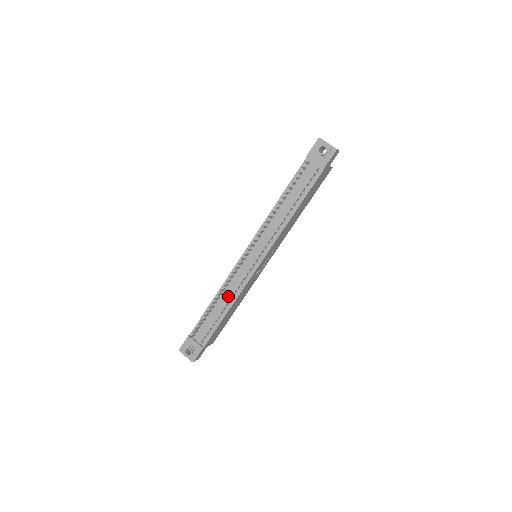
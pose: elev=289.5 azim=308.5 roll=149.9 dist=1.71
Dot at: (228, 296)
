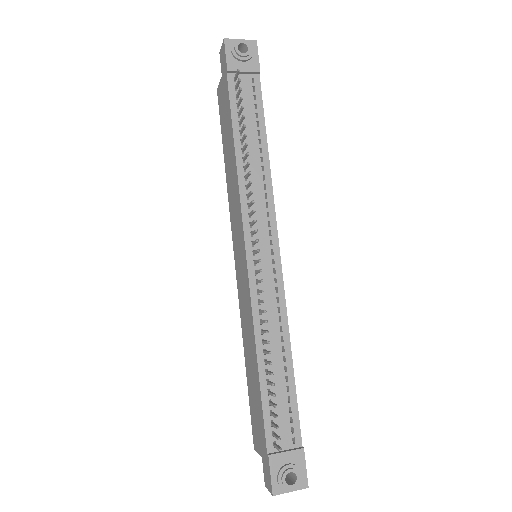
Dot at: (274, 336)
